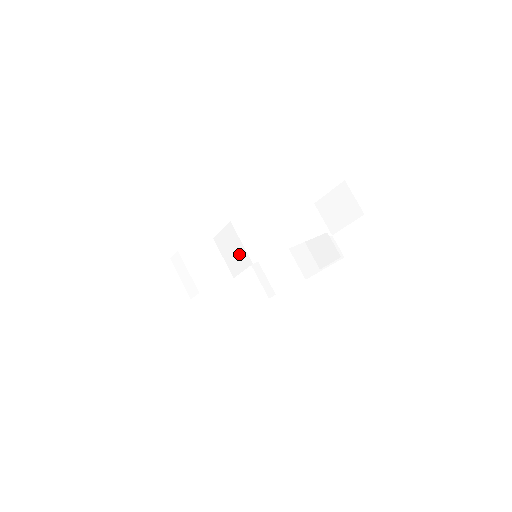
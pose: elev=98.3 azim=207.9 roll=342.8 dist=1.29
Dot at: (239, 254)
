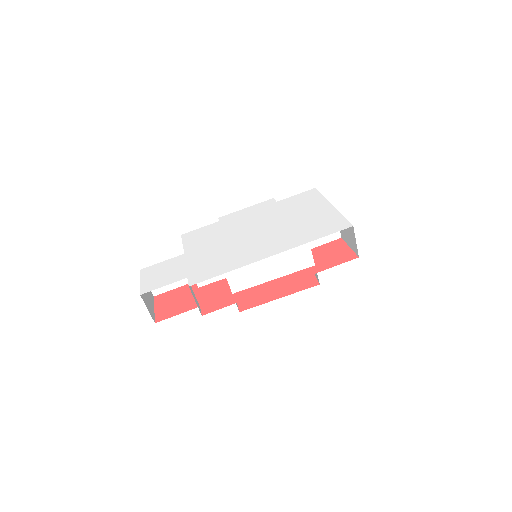
Dot at: occluded
